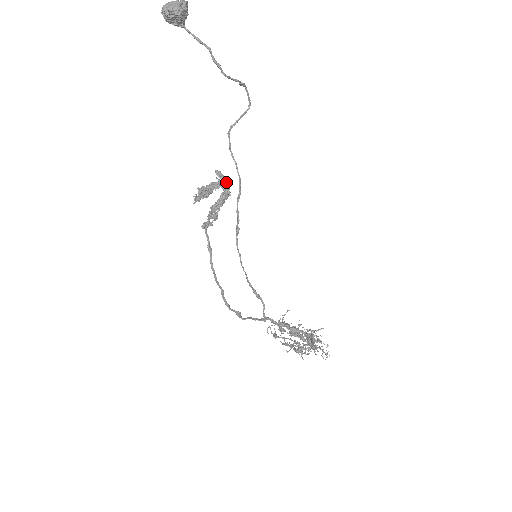
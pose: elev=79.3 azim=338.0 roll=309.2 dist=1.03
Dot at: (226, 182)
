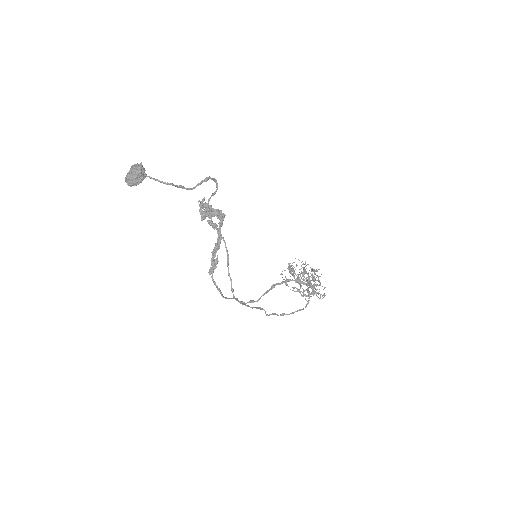
Dot at: occluded
